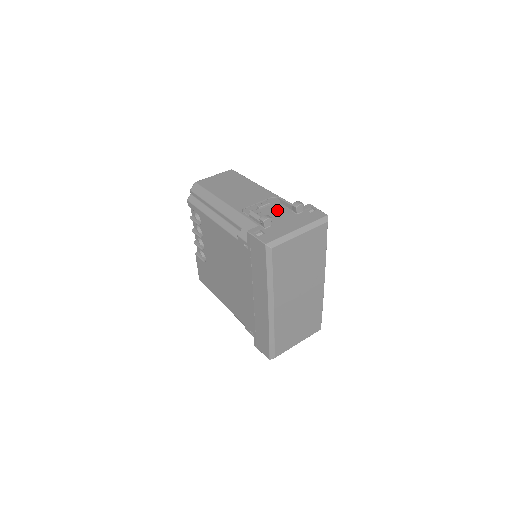
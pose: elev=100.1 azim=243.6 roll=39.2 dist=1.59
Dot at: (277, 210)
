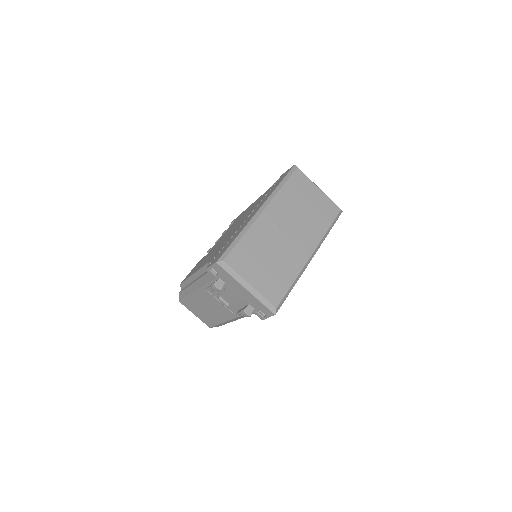
Dot at: occluded
